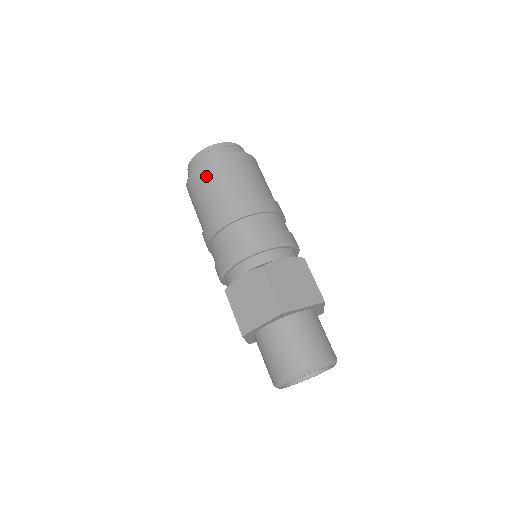
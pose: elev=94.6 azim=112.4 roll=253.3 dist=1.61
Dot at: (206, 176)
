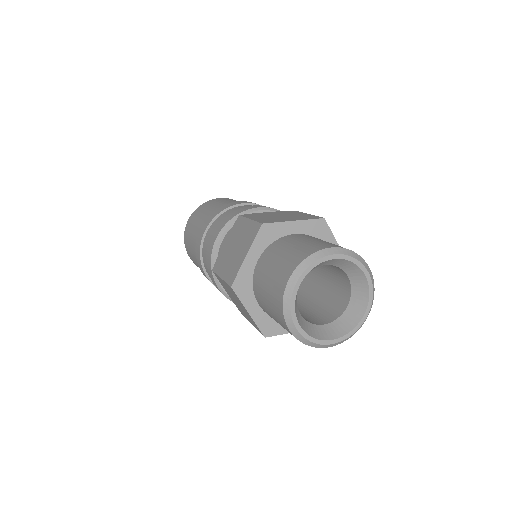
Dot at: (194, 218)
